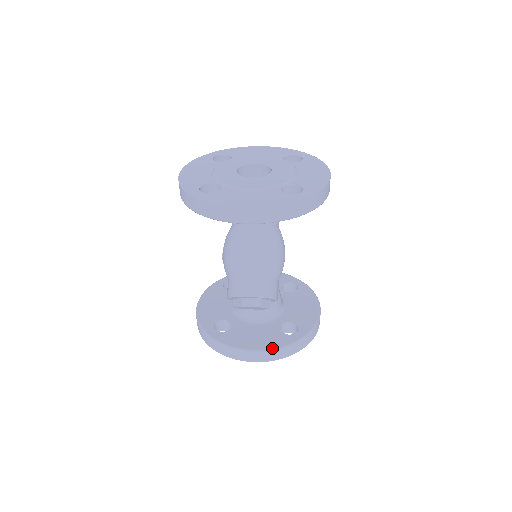
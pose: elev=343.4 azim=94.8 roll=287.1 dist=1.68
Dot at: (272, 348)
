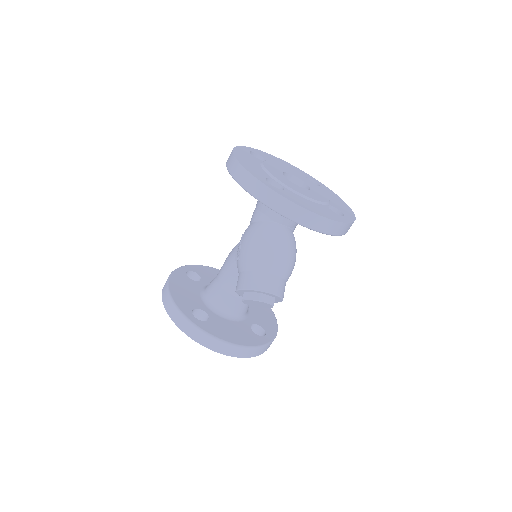
Dot at: (251, 346)
